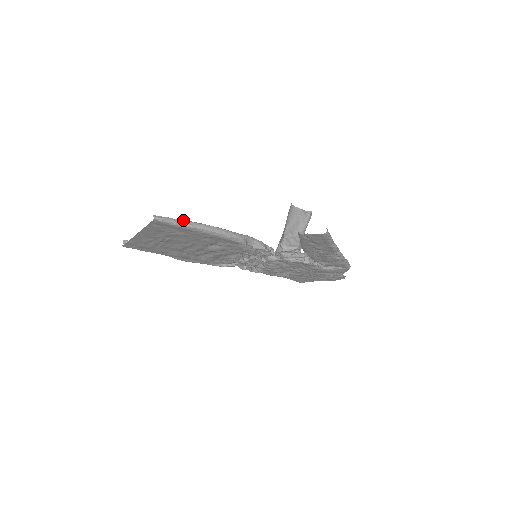
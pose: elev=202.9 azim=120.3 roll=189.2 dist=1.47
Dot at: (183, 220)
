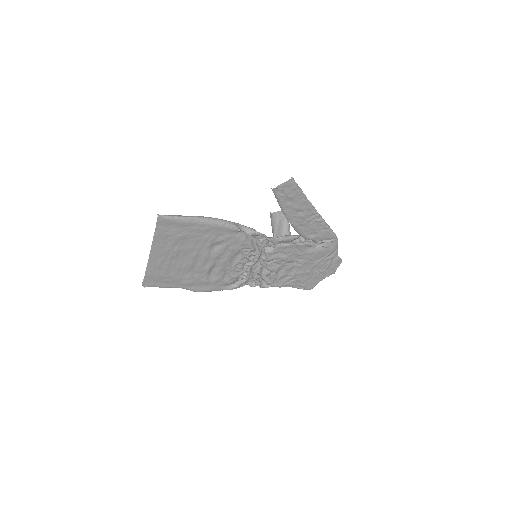
Dot at: (181, 216)
